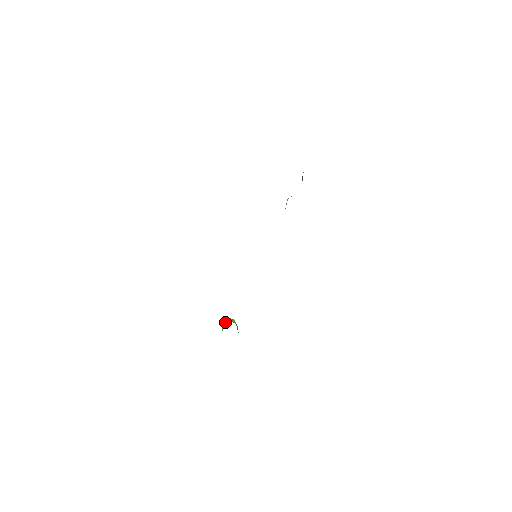
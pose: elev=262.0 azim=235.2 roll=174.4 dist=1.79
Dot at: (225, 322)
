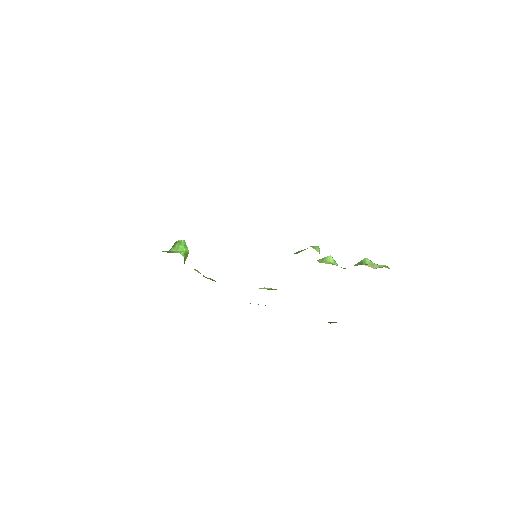
Dot at: (181, 248)
